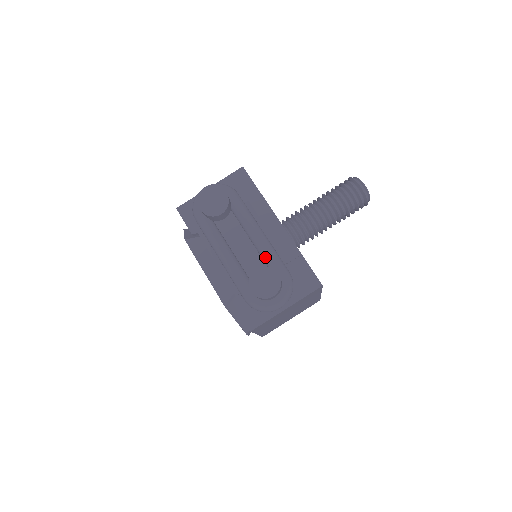
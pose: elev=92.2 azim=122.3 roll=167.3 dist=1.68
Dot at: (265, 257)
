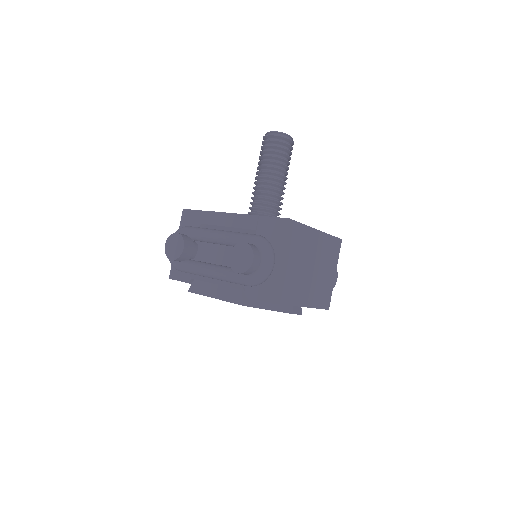
Dot at: (233, 243)
